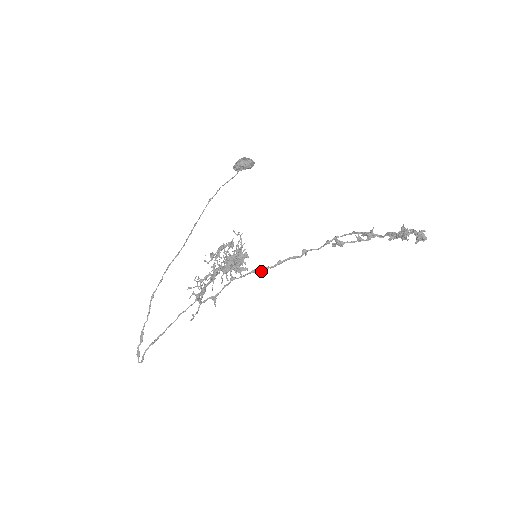
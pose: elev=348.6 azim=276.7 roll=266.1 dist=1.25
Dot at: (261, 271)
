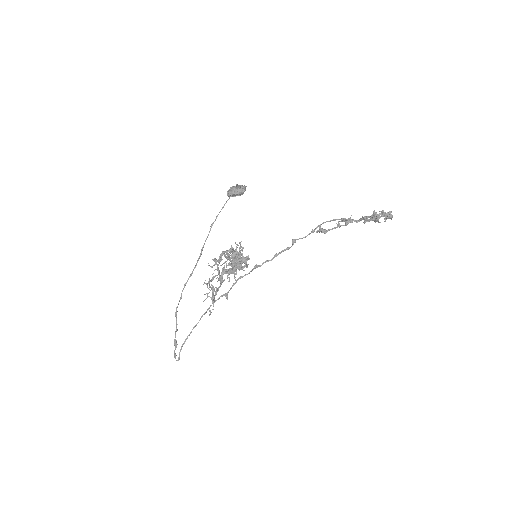
Dot at: (261, 265)
